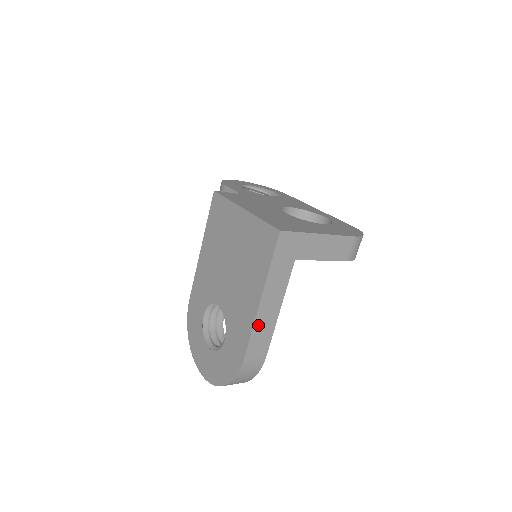
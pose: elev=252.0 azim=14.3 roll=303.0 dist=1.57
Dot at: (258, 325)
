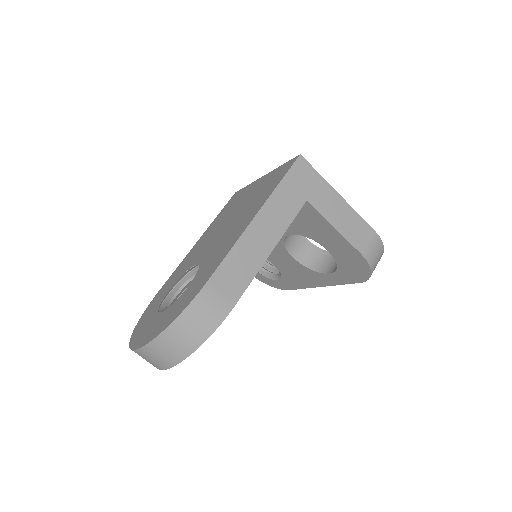
Dot at: (242, 246)
